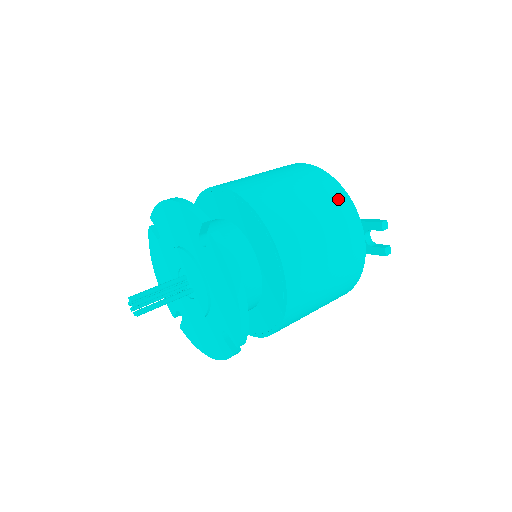
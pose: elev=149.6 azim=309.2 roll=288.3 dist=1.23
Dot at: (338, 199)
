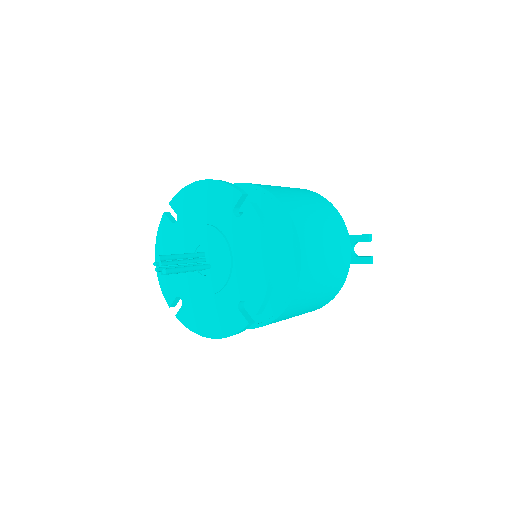
Dot at: (333, 213)
